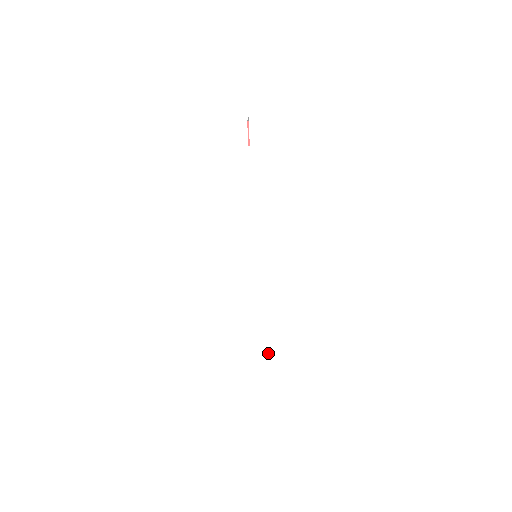
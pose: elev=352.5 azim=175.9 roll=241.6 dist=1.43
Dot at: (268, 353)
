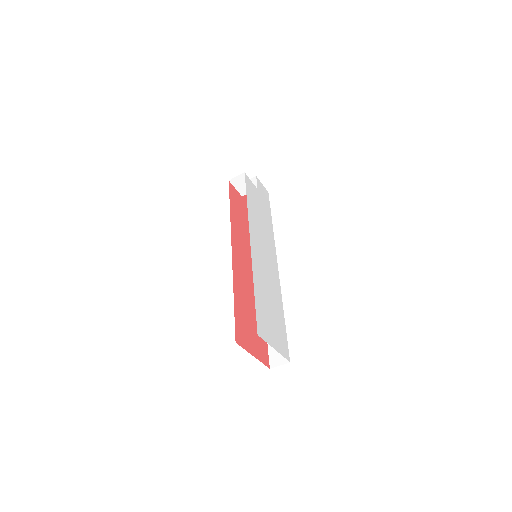
Dot at: (276, 329)
